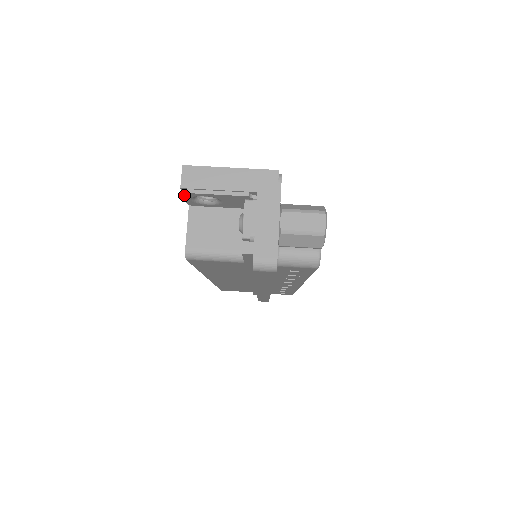
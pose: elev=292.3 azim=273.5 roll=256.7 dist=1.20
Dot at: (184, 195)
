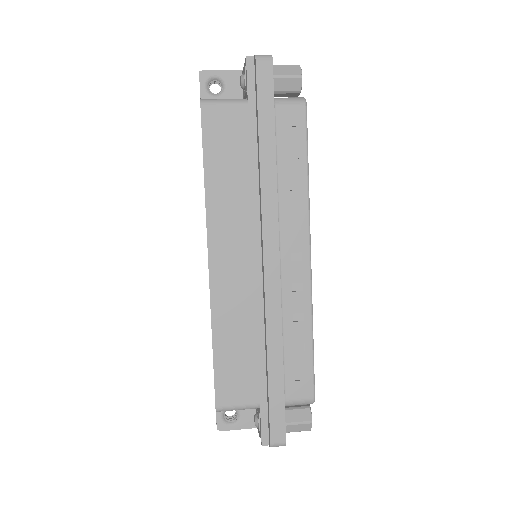
Dot at: (201, 76)
